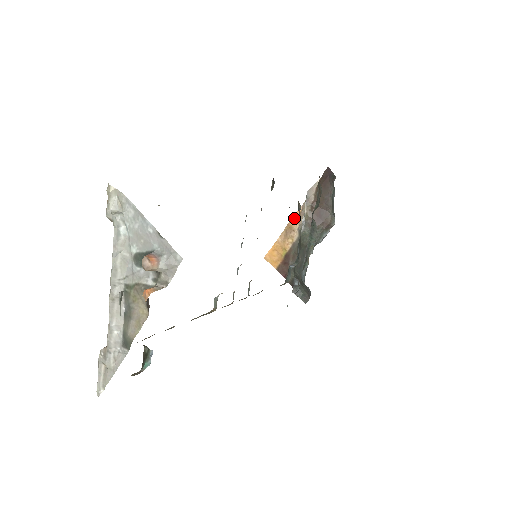
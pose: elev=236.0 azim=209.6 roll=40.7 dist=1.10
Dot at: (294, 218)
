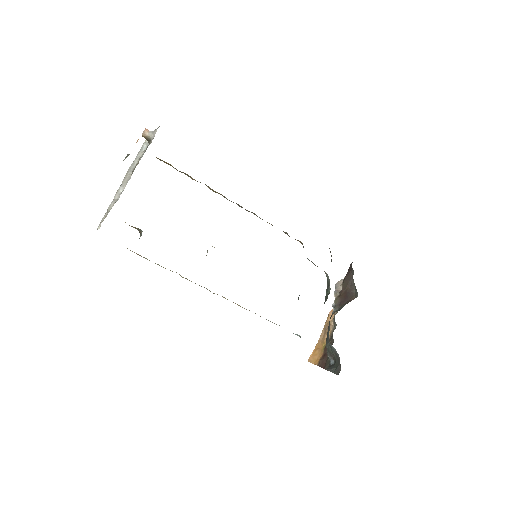
Dot at: (330, 314)
